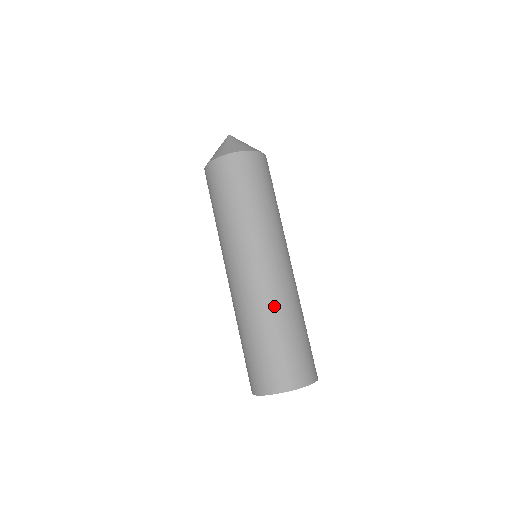
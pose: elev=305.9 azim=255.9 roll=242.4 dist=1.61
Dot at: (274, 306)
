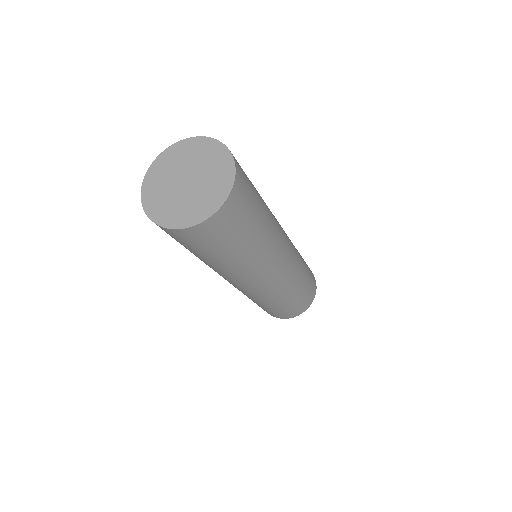
Dot at: occluded
